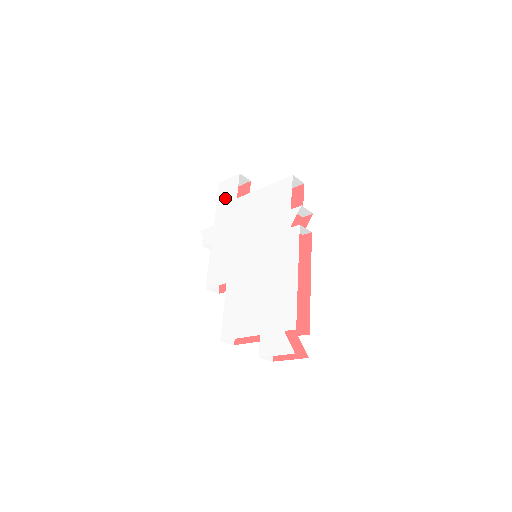
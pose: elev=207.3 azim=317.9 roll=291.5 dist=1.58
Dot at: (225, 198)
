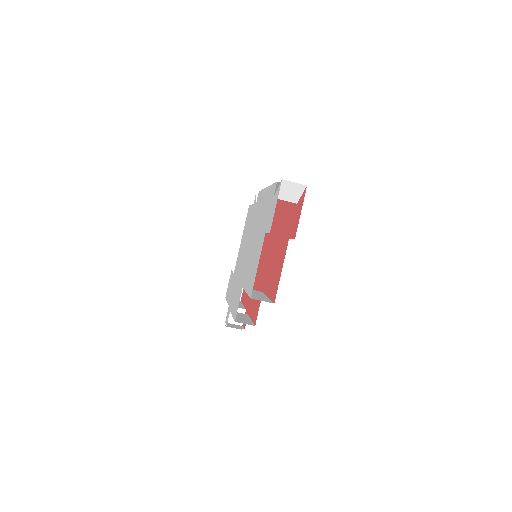
Dot at: (229, 289)
